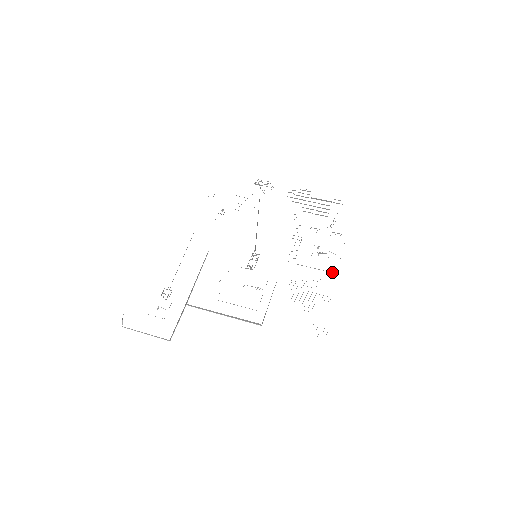
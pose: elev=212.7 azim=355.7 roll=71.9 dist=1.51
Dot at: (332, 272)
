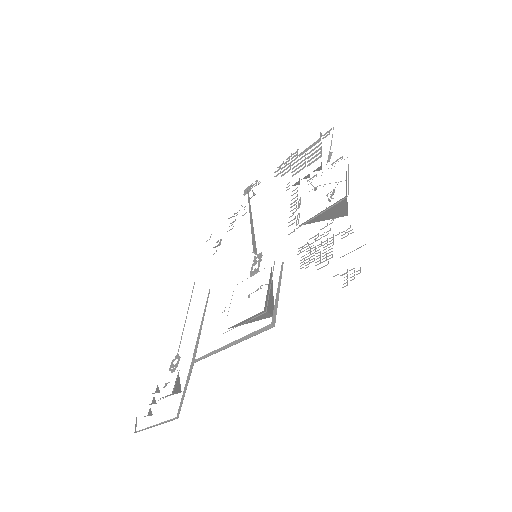
Dot at: (342, 199)
